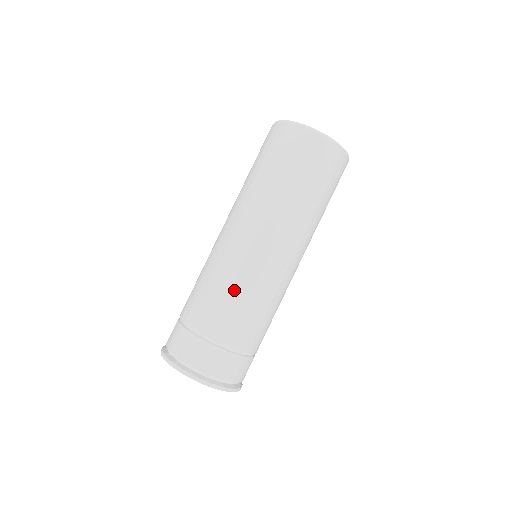
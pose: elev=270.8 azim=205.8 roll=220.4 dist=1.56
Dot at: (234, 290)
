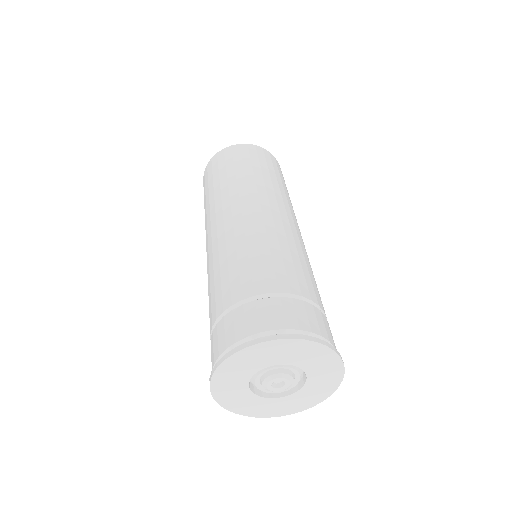
Dot at: (305, 259)
